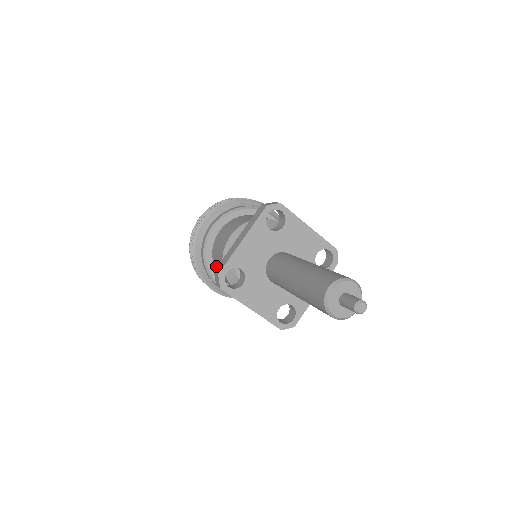
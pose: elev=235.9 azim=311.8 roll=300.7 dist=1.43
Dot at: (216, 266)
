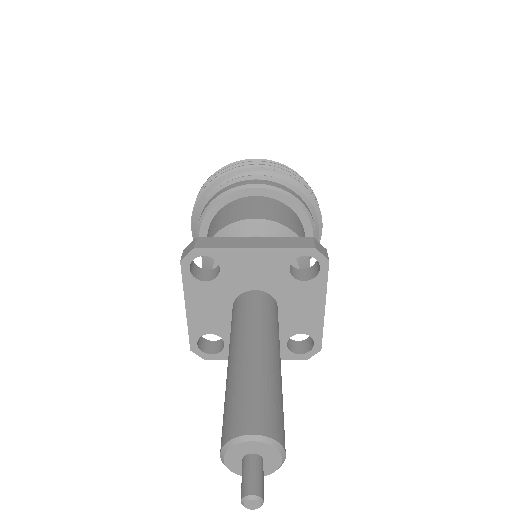
Dot at: occluded
